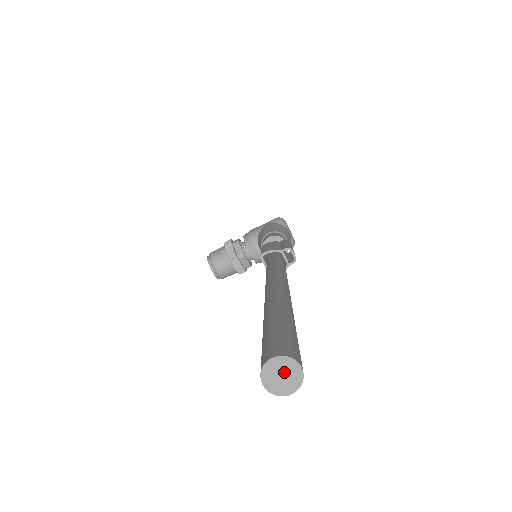
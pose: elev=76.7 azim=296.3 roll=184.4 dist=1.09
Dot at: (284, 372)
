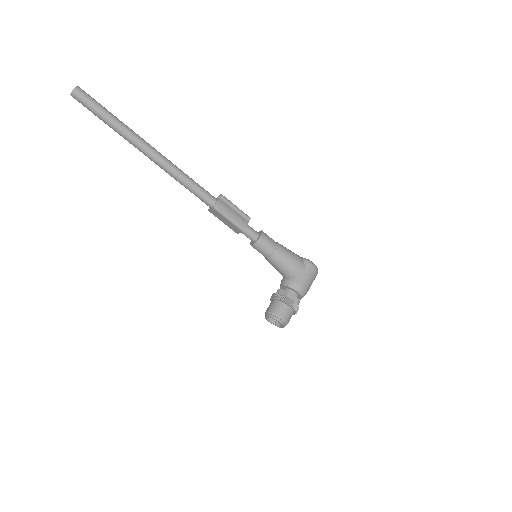
Dot at: (75, 90)
